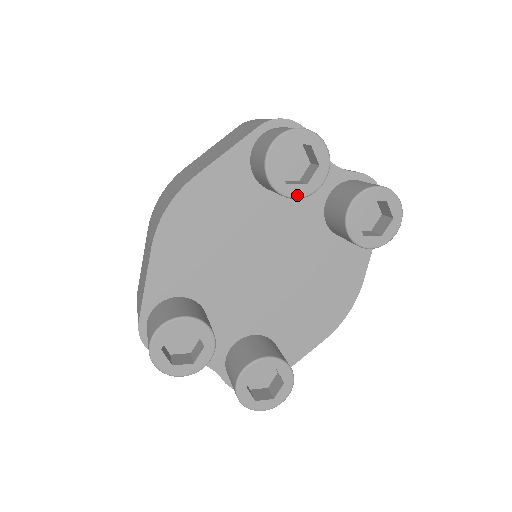
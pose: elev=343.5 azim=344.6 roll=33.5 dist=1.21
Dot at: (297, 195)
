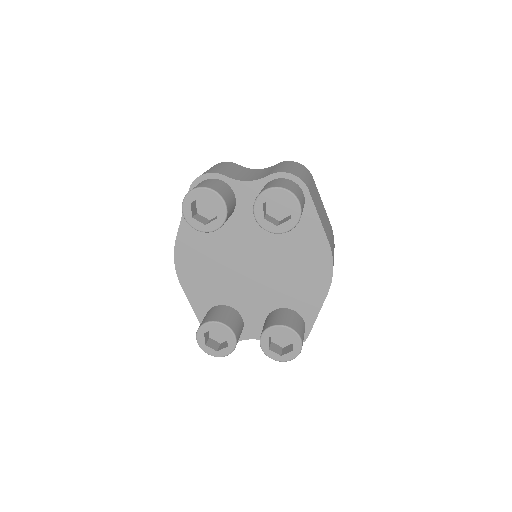
Dot at: (216, 227)
